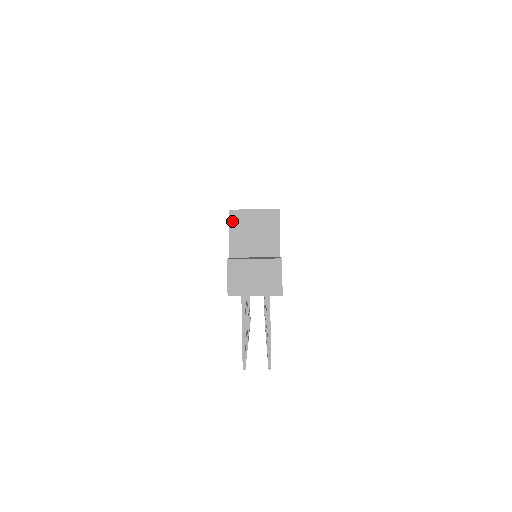
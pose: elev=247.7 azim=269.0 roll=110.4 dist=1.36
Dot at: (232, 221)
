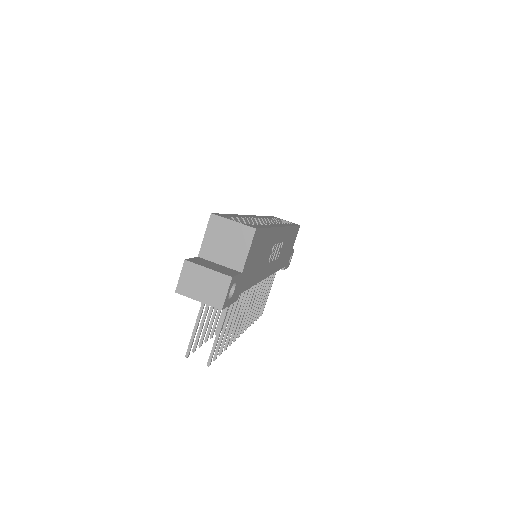
Dot at: (211, 224)
